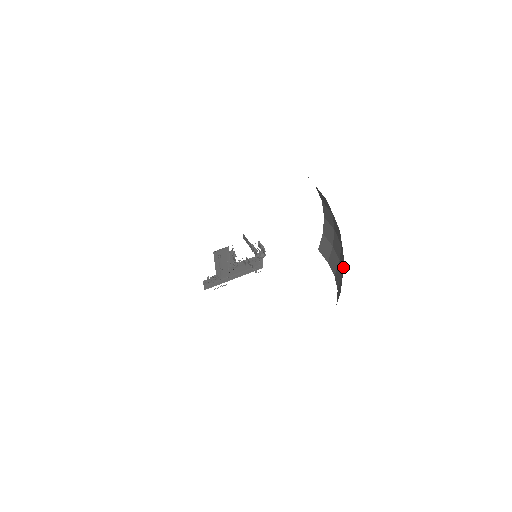
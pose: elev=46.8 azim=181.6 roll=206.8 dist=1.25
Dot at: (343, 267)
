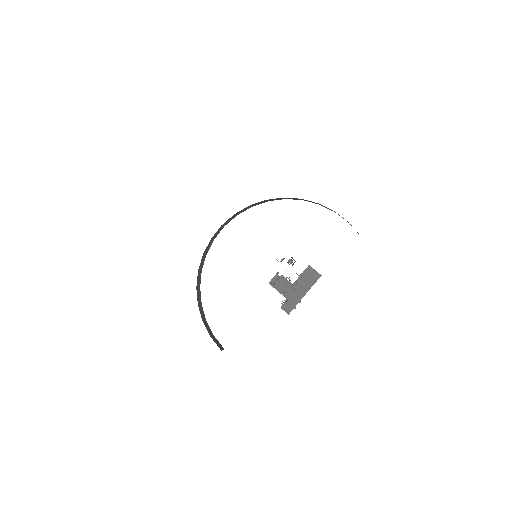
Dot at: occluded
